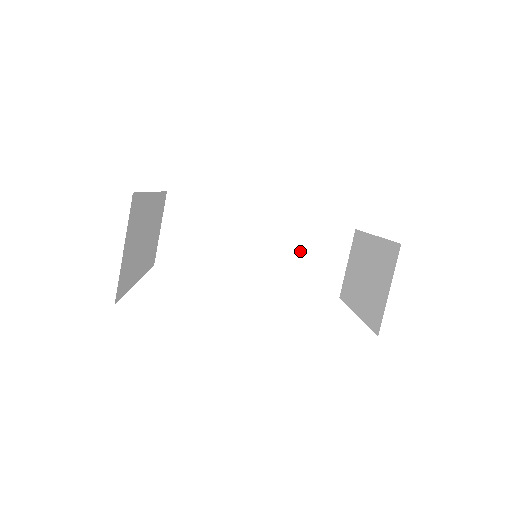
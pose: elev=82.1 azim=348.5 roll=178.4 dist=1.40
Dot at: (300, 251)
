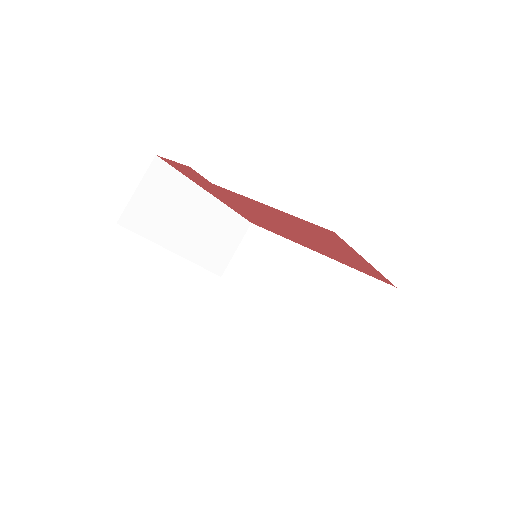
Dot at: (334, 296)
